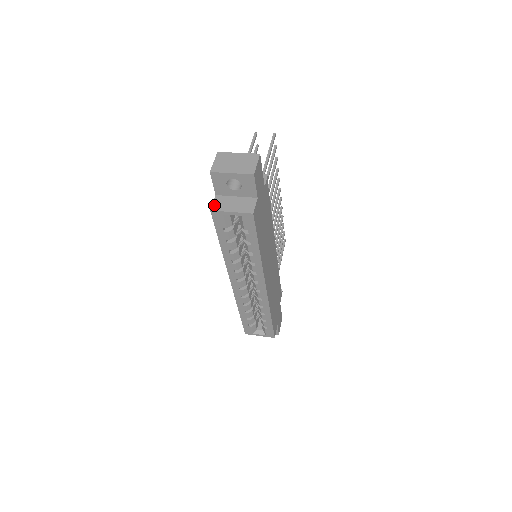
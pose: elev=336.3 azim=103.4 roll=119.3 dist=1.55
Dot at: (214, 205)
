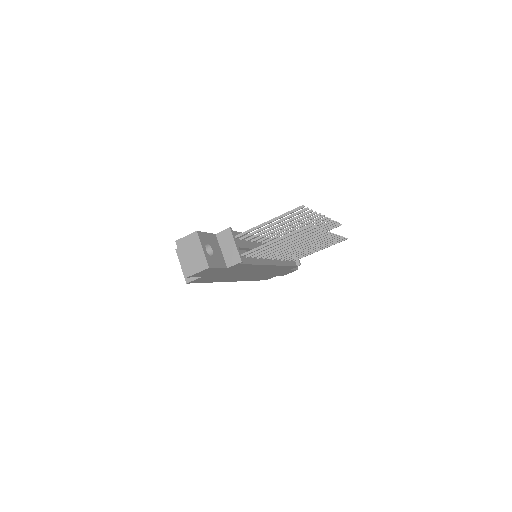
Dot at: occluded
